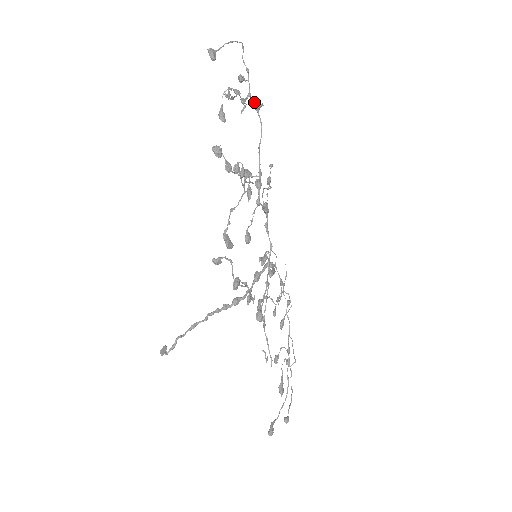
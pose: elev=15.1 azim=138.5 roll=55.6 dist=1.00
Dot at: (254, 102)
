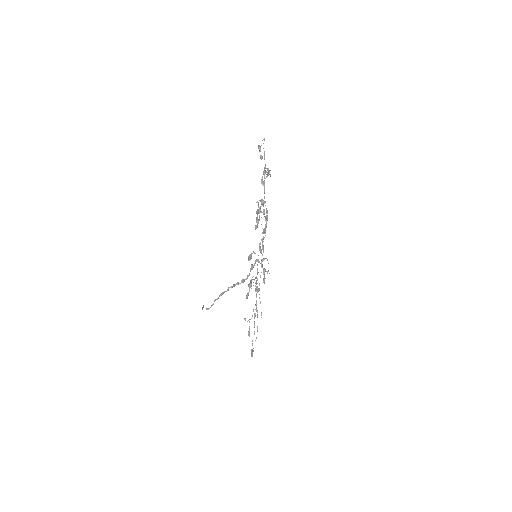
Dot at: (265, 171)
